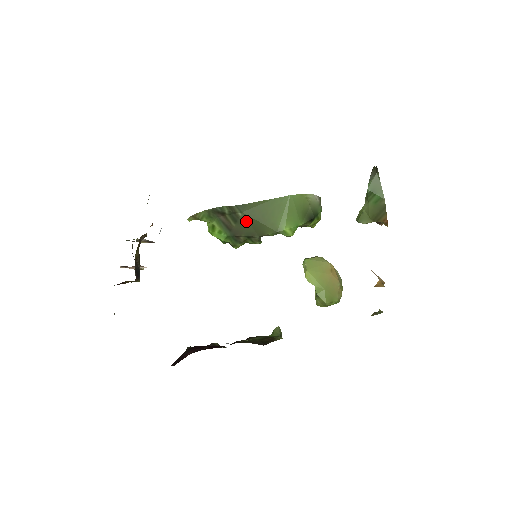
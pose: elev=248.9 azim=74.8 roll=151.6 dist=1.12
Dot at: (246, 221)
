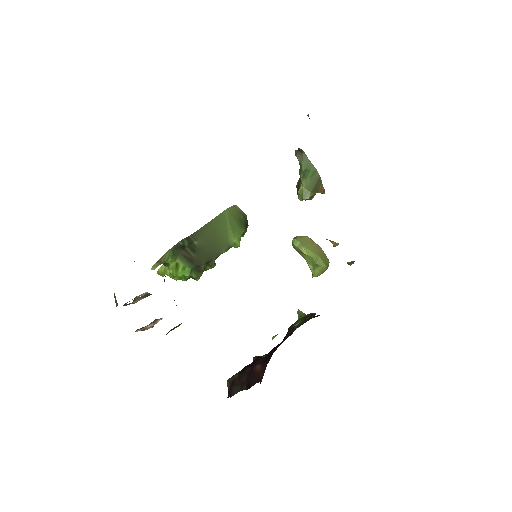
Dot at: (202, 247)
